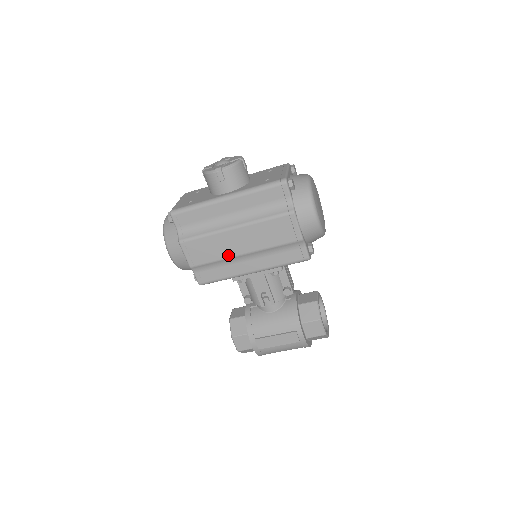
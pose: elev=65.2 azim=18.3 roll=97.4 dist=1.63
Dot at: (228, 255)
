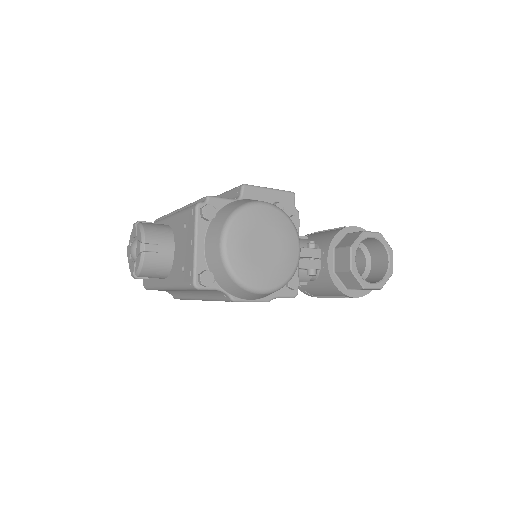
Dot at: occluded
